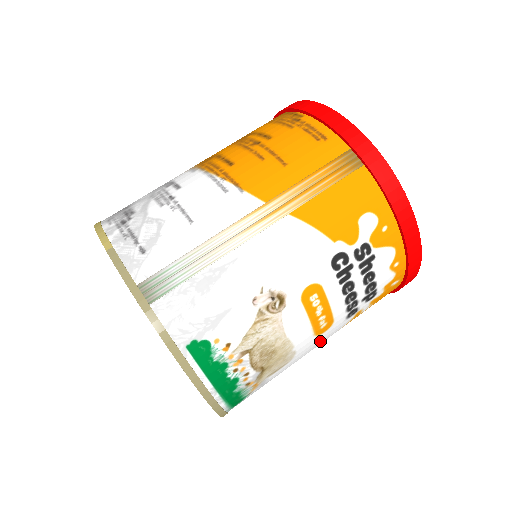
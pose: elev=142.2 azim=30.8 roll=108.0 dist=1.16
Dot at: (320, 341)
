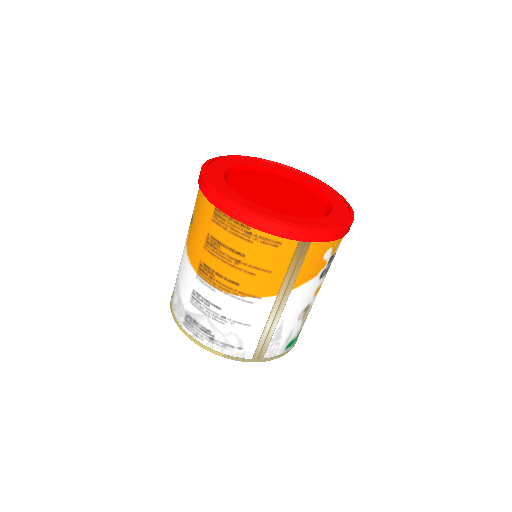
Dot at: occluded
